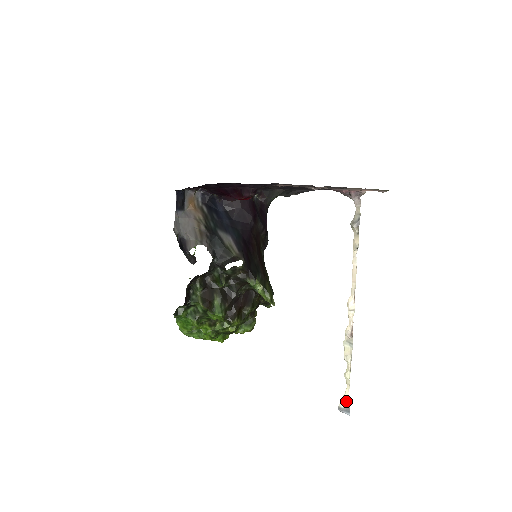
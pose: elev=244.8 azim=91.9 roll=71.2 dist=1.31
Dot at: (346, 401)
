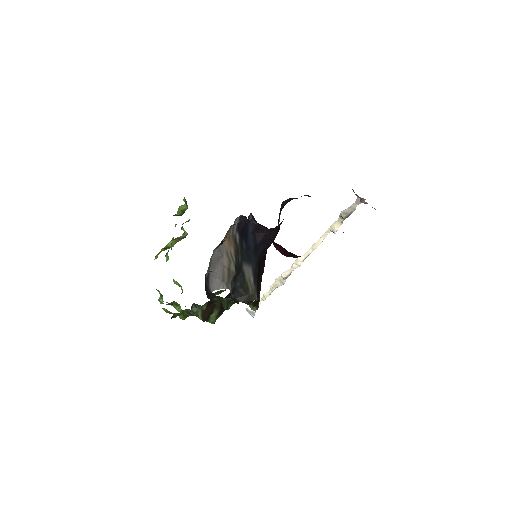
Dot at: occluded
